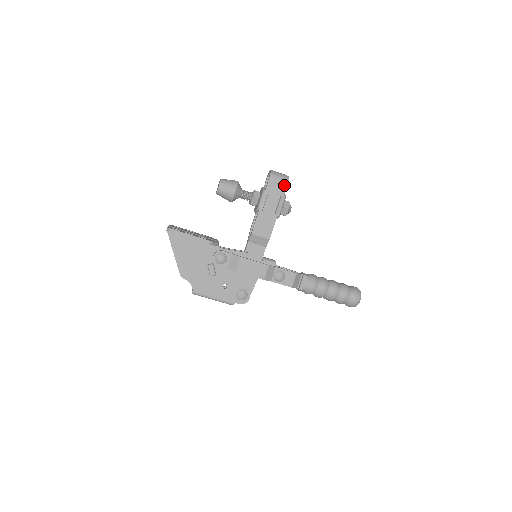
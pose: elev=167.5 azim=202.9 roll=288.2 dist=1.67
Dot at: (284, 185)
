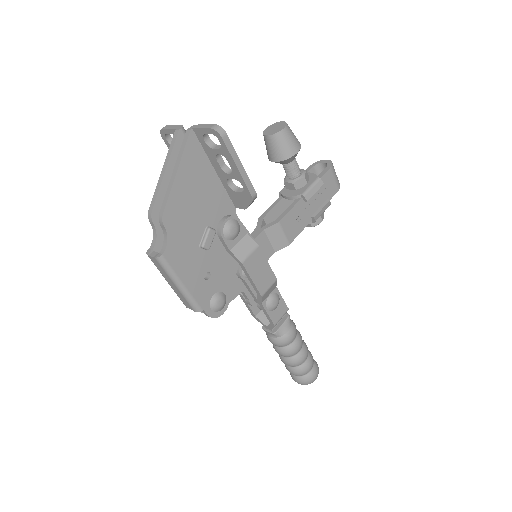
Dot at: (335, 189)
